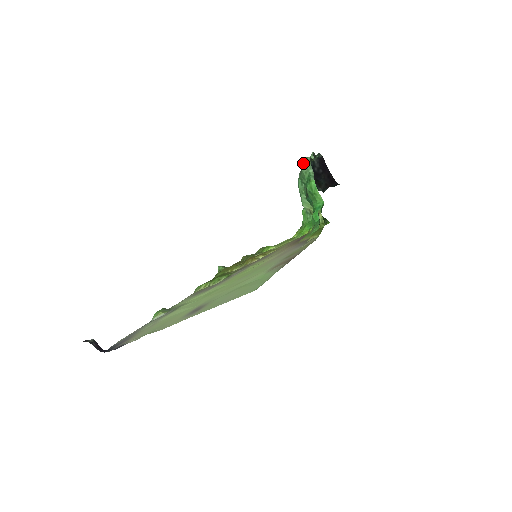
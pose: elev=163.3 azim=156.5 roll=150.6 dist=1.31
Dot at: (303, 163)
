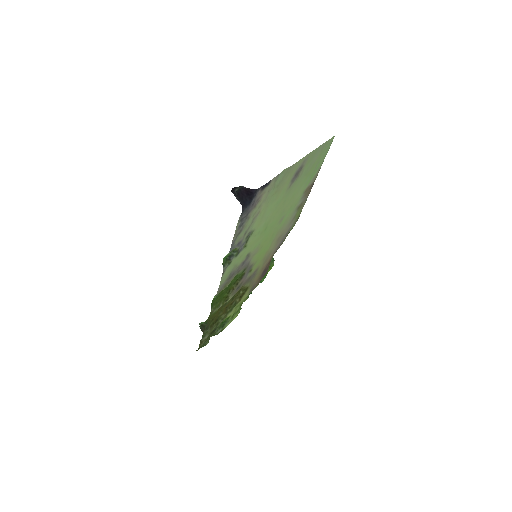
Dot at: occluded
